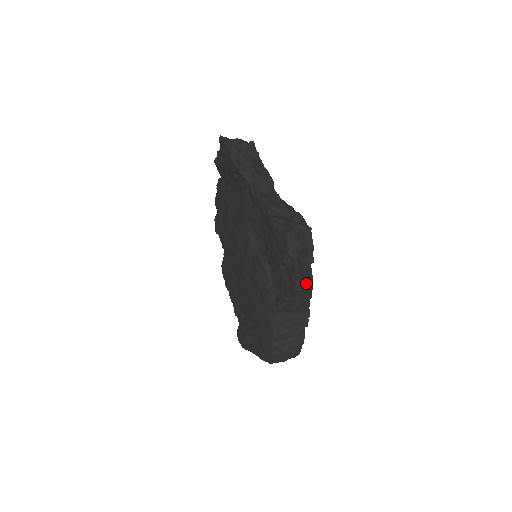
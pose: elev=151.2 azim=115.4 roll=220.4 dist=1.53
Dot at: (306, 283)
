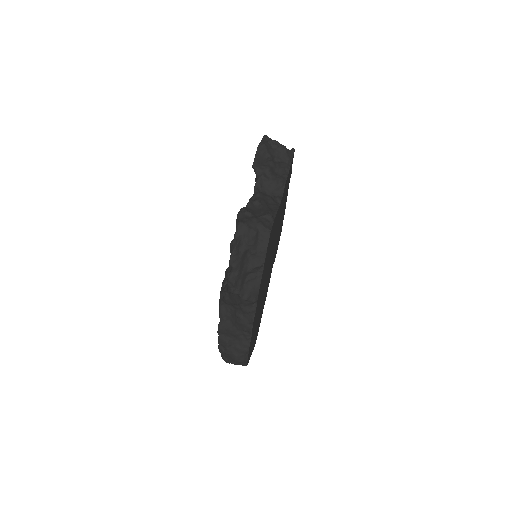
Dot at: (250, 283)
